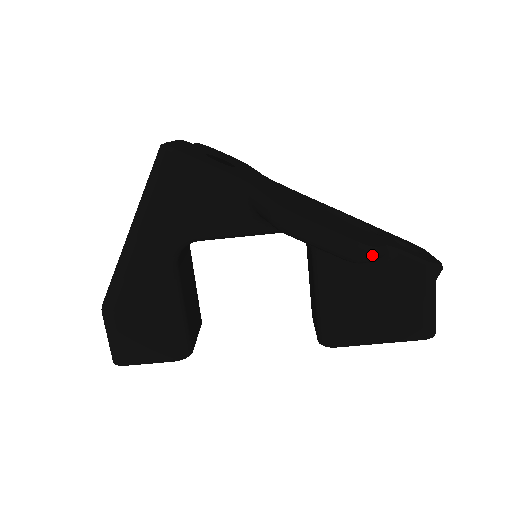
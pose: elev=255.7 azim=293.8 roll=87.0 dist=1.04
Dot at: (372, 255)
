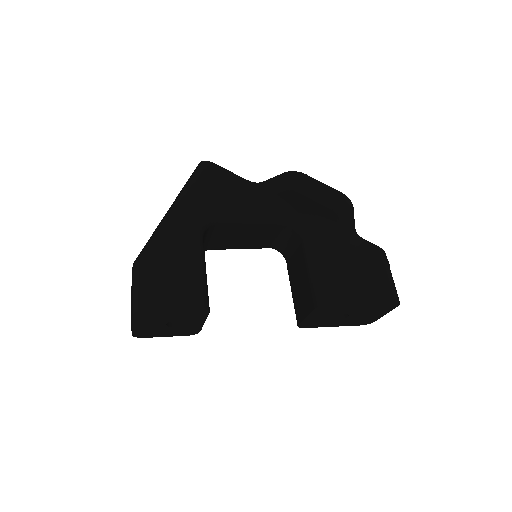
Dot at: (351, 204)
